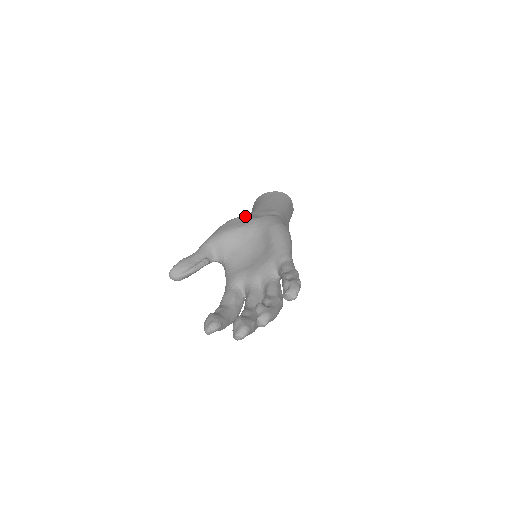
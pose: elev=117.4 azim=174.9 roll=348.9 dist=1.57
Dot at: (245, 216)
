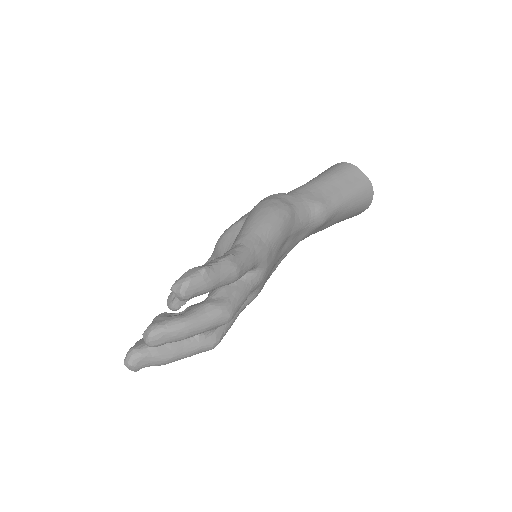
Dot at: occluded
